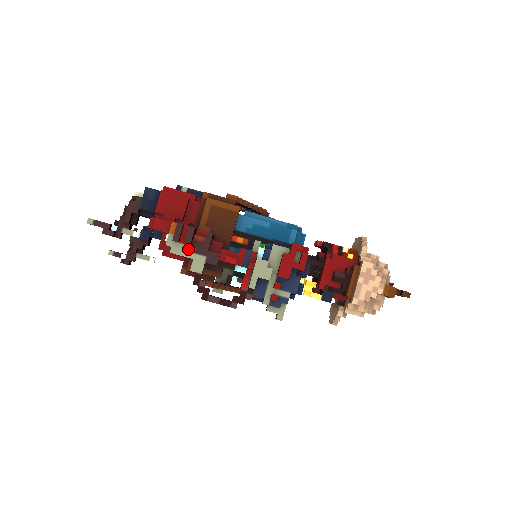
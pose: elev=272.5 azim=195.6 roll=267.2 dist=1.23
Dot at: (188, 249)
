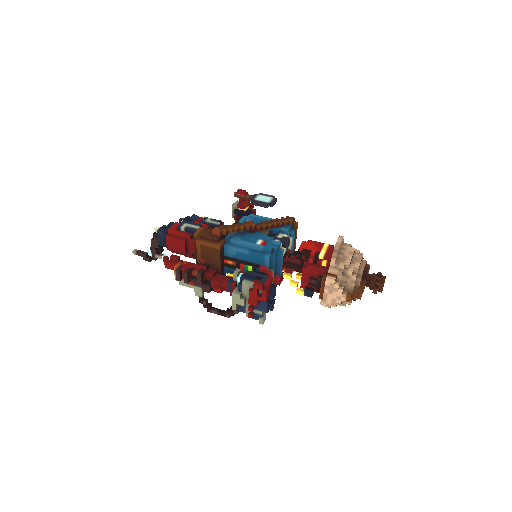
Dot at: (189, 283)
